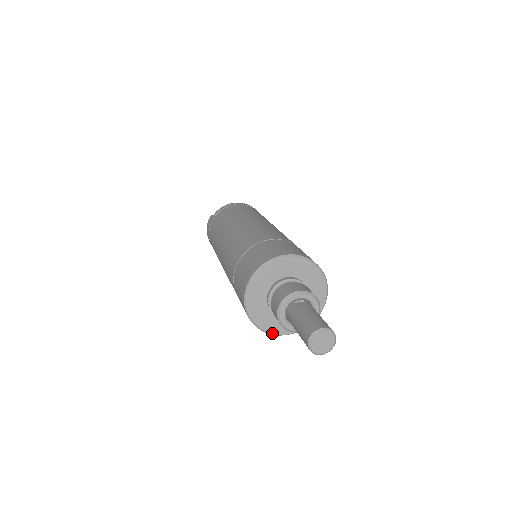
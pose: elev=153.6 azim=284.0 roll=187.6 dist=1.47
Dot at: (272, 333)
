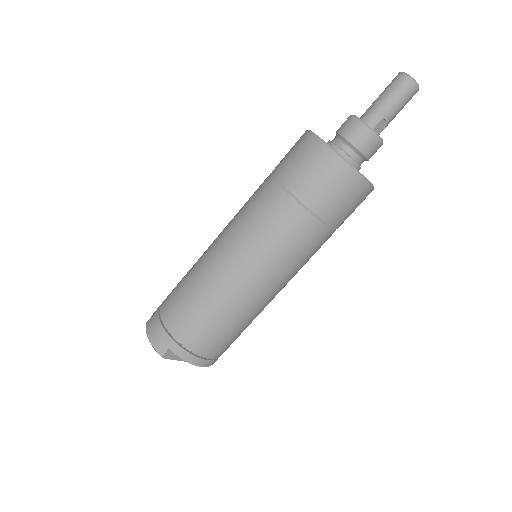
Dot at: (358, 171)
